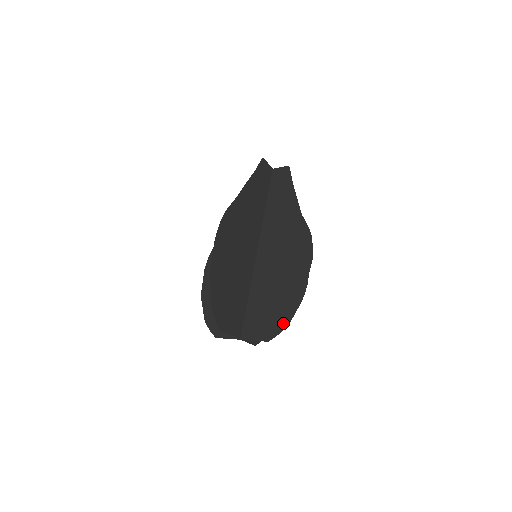
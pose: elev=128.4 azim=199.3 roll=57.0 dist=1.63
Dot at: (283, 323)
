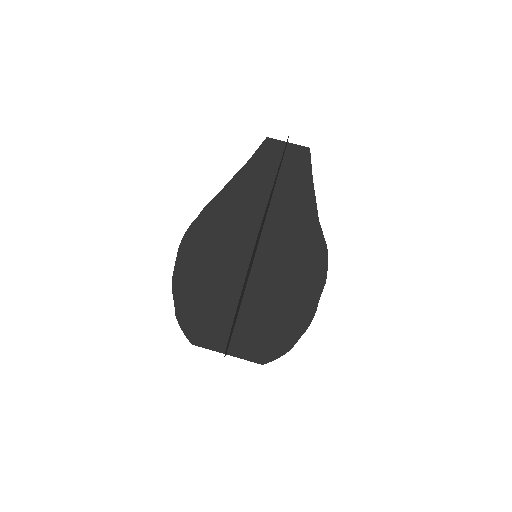
Dot at: (283, 348)
